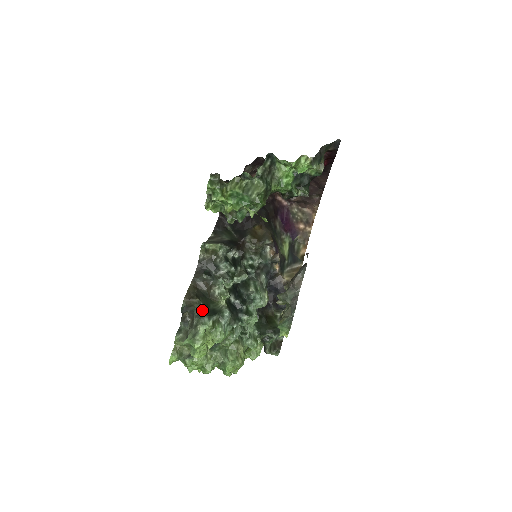
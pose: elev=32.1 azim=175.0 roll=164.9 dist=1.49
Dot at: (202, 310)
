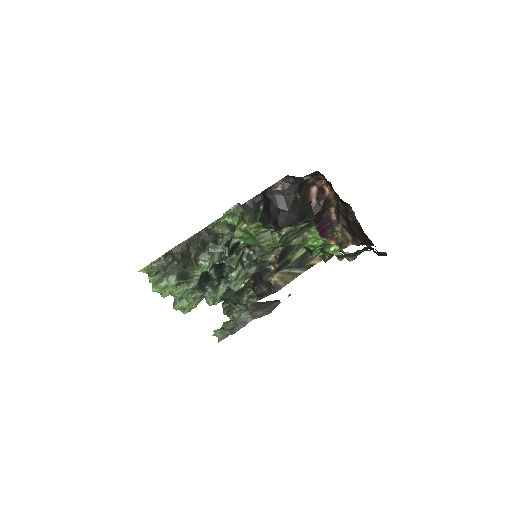
Dot at: (178, 267)
